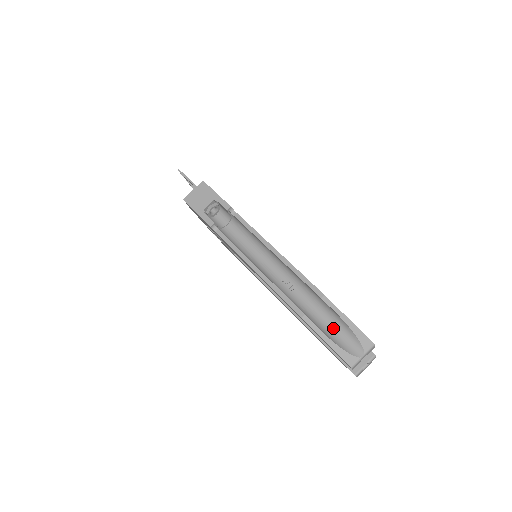
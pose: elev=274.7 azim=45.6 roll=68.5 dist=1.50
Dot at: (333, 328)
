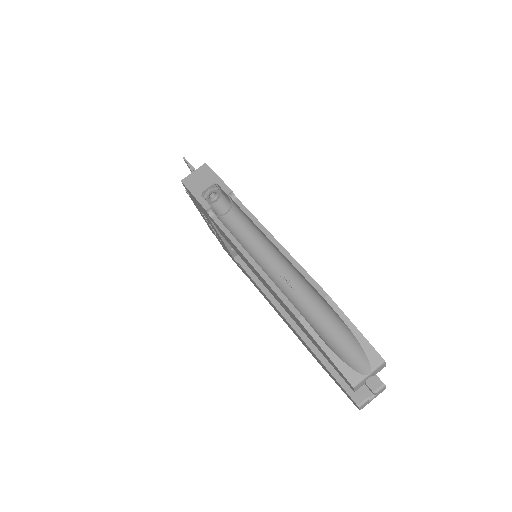
Dot at: (335, 337)
